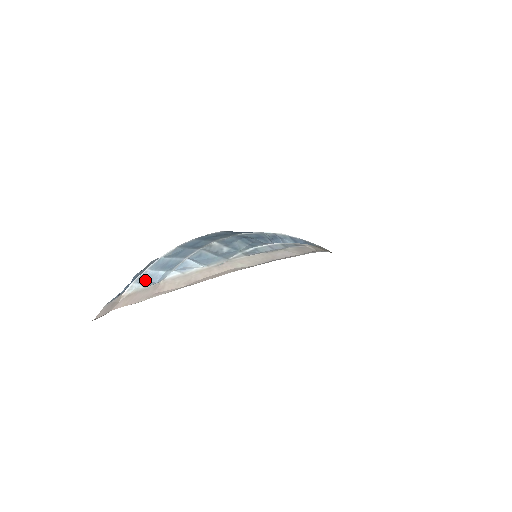
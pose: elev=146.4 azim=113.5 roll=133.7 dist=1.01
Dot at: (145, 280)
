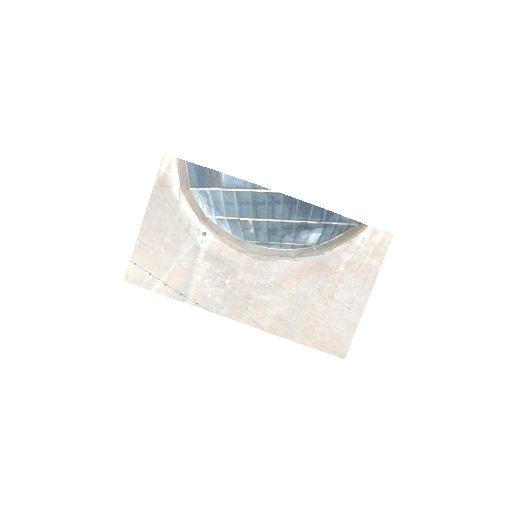
Dot at: (204, 196)
